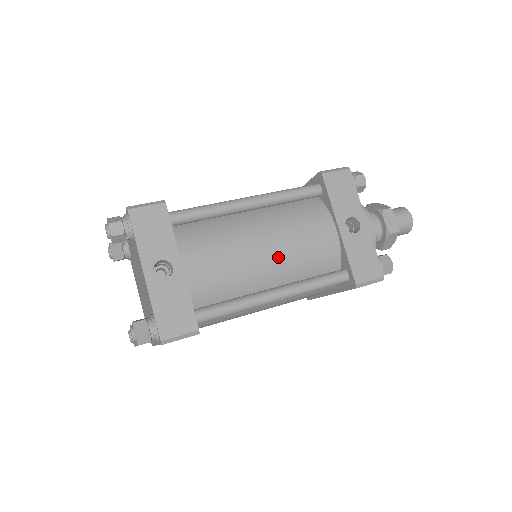
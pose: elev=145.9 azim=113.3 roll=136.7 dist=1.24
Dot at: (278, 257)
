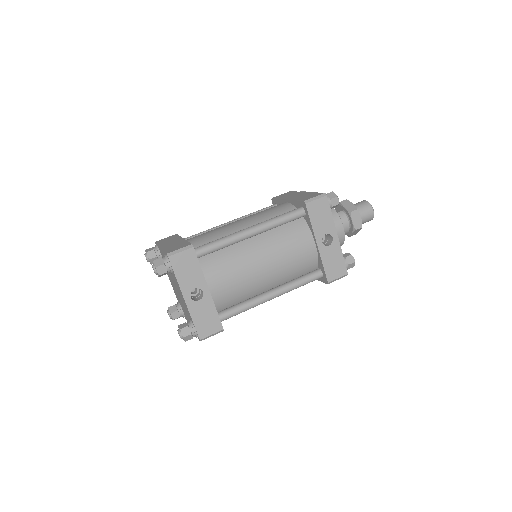
Dot at: (274, 271)
